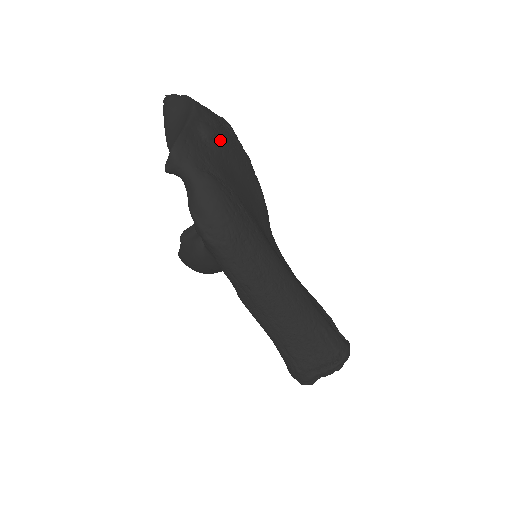
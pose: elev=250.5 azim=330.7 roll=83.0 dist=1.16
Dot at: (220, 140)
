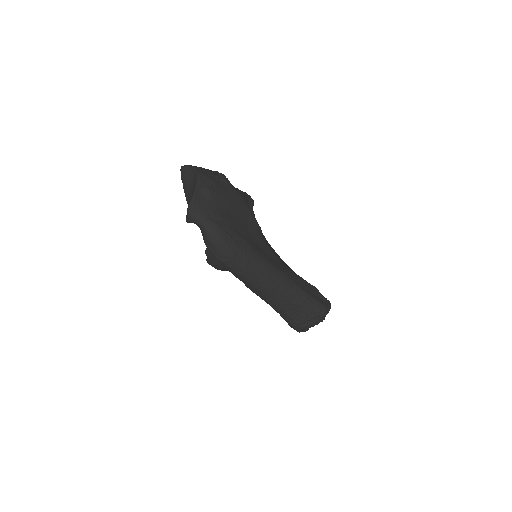
Dot at: (218, 194)
